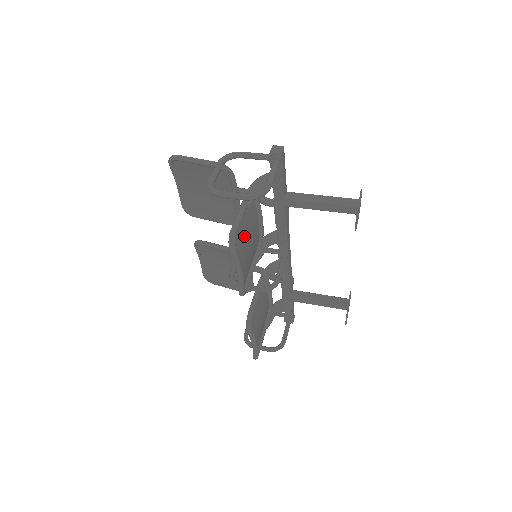
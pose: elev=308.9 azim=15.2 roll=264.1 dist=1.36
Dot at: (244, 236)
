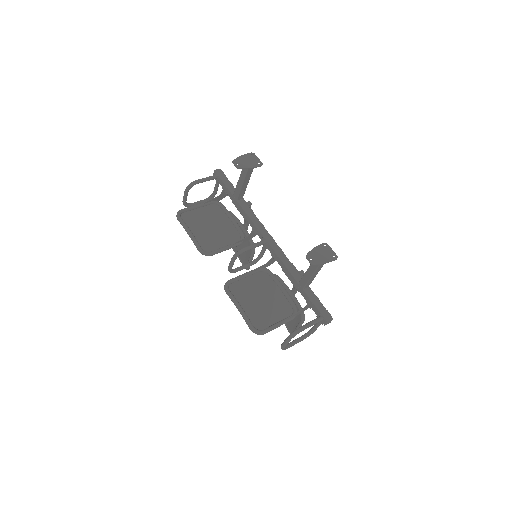
Dot at: (201, 218)
